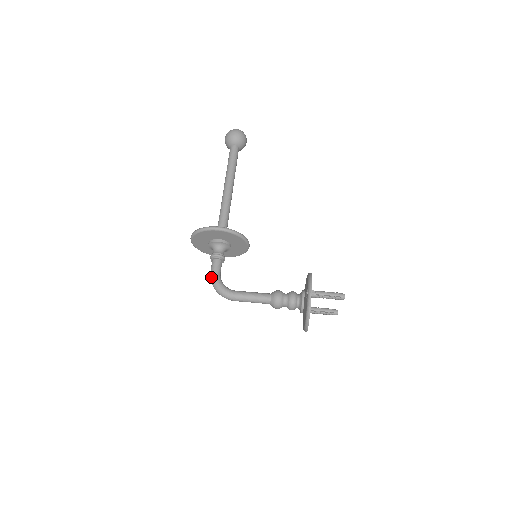
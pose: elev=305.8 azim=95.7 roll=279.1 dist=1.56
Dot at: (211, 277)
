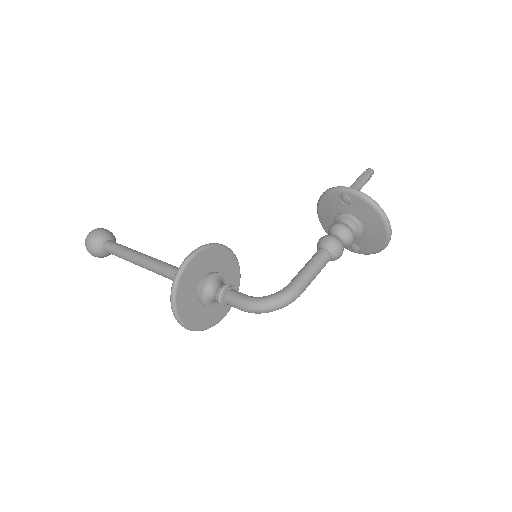
Dot at: (248, 306)
